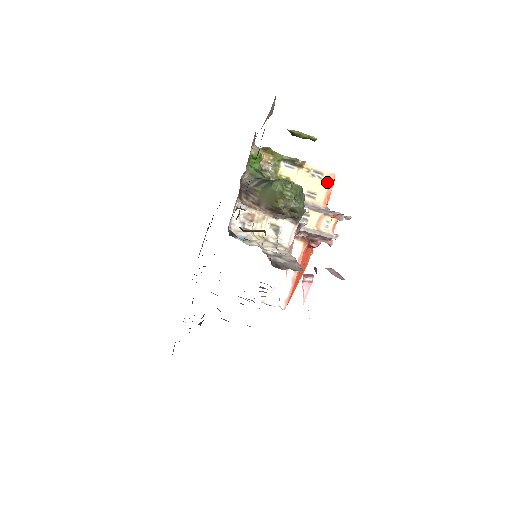
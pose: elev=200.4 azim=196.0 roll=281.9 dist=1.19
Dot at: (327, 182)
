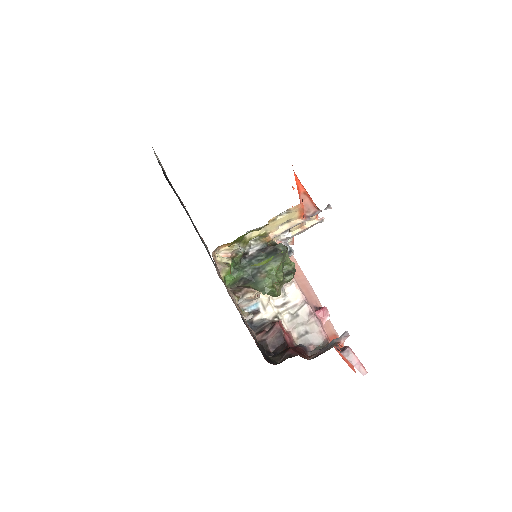
Dot at: (297, 210)
